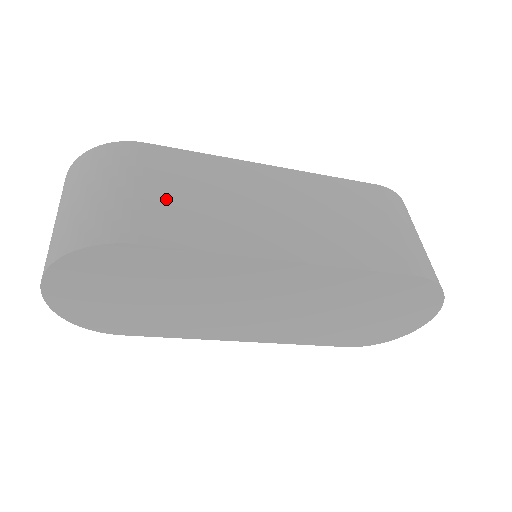
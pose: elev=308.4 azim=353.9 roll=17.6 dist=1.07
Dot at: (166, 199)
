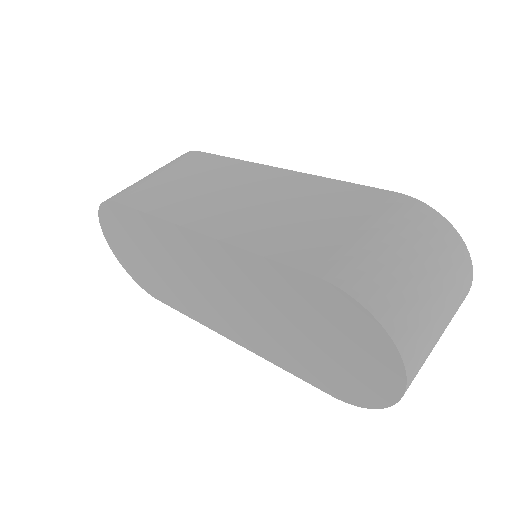
Dot at: (167, 182)
